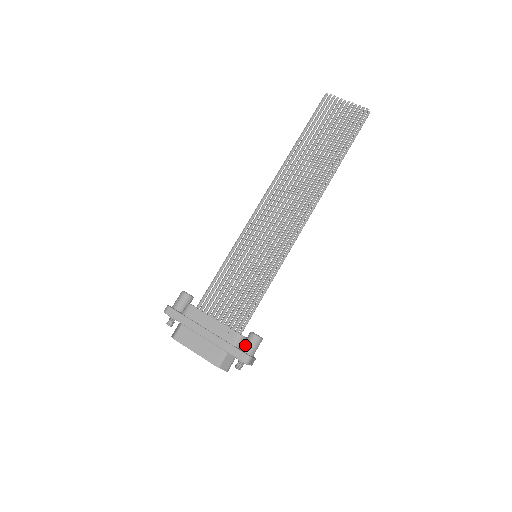
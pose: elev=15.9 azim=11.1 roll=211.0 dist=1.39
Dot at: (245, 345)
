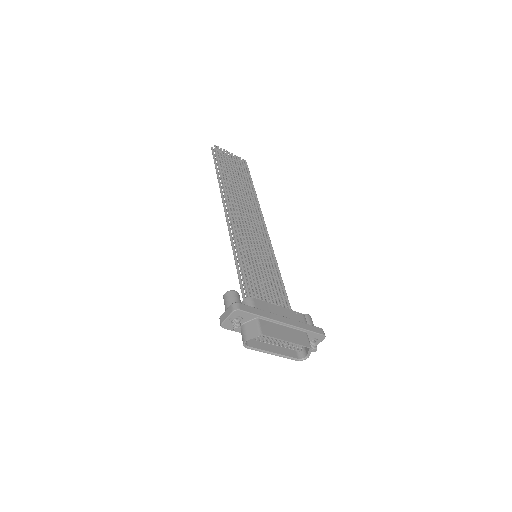
Dot at: occluded
